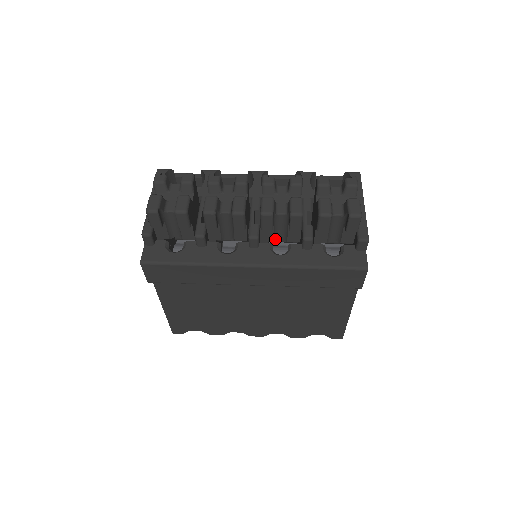
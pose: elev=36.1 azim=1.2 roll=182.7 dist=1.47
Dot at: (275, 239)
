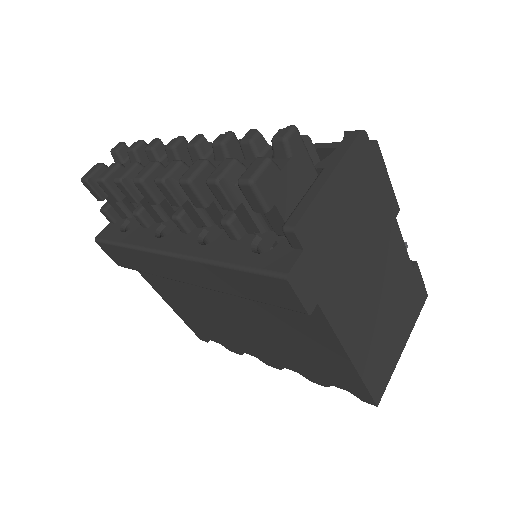
Dot at: (209, 223)
